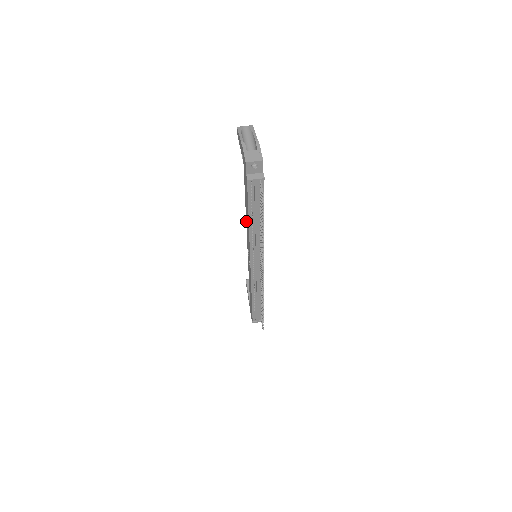
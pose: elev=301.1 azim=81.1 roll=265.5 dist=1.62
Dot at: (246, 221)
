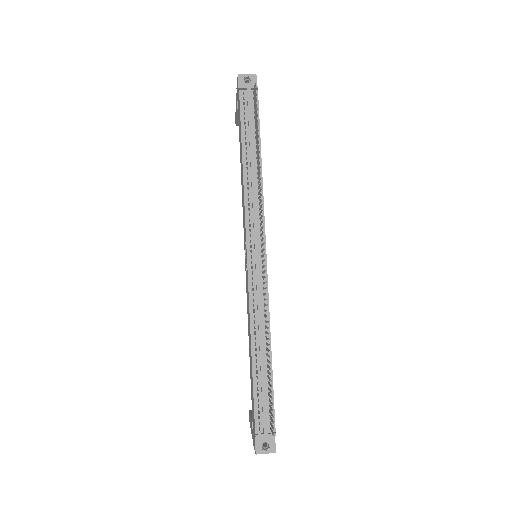
Dot at: occluded
